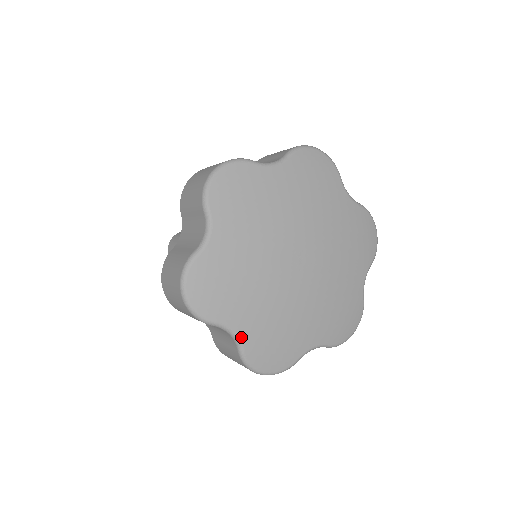
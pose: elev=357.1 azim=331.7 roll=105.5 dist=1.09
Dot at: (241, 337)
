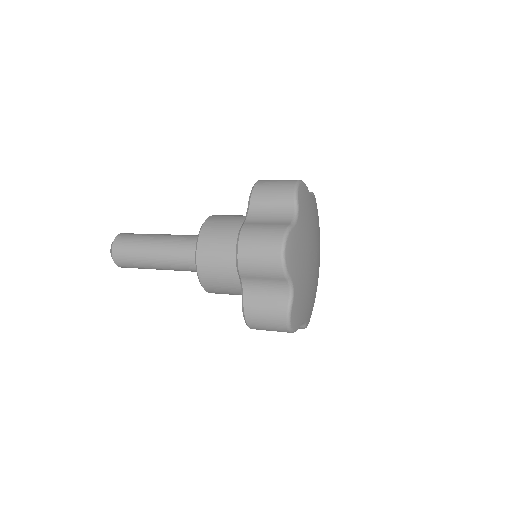
Dot at: (306, 320)
